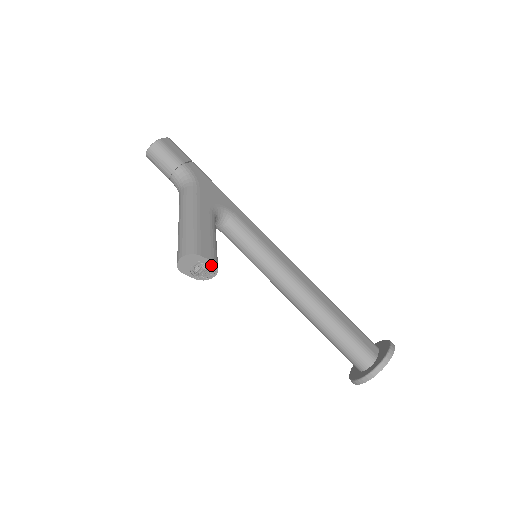
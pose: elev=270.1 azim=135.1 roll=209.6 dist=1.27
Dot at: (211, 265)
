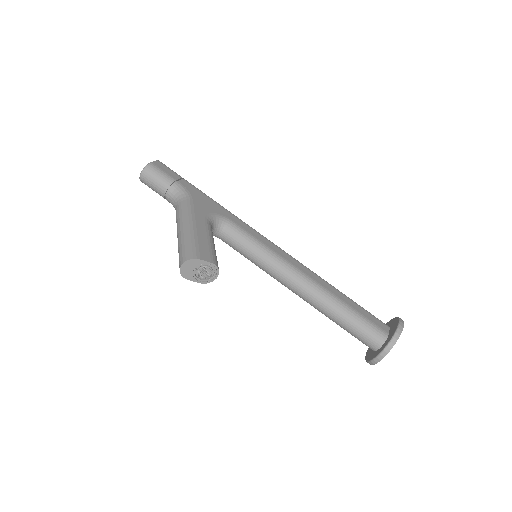
Dot at: (212, 267)
